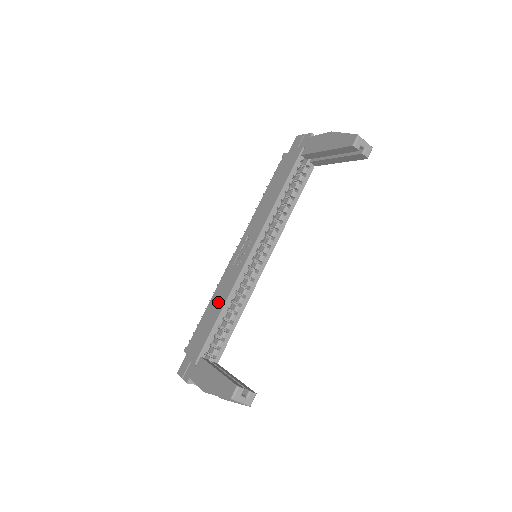
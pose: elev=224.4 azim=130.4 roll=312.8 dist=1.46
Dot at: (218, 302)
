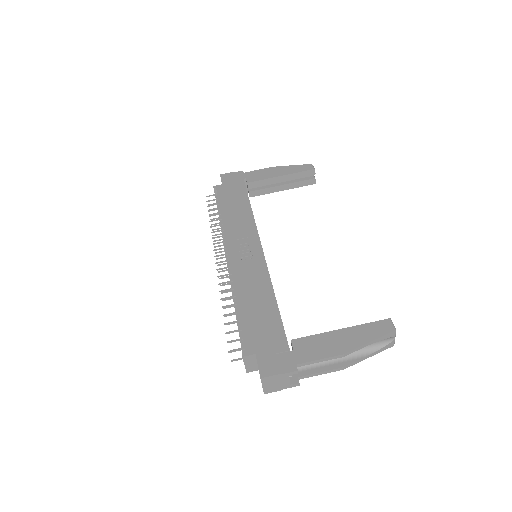
Dot at: (258, 293)
